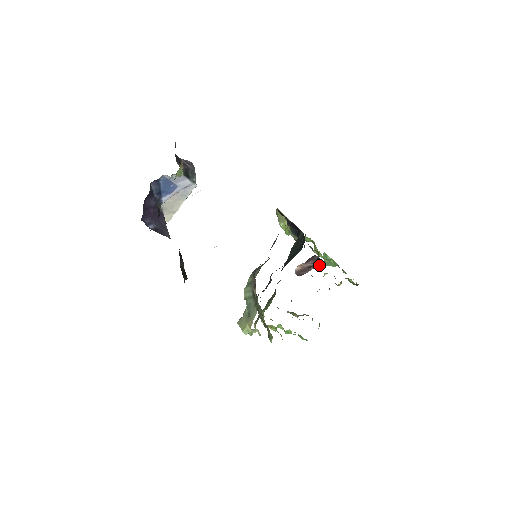
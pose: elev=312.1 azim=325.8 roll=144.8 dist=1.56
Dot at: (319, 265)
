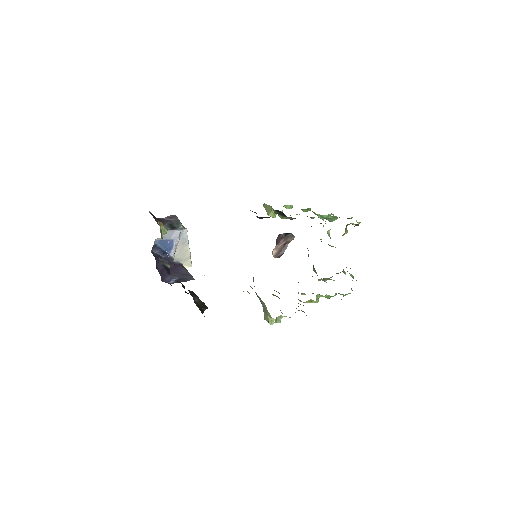
Dot at: (293, 238)
